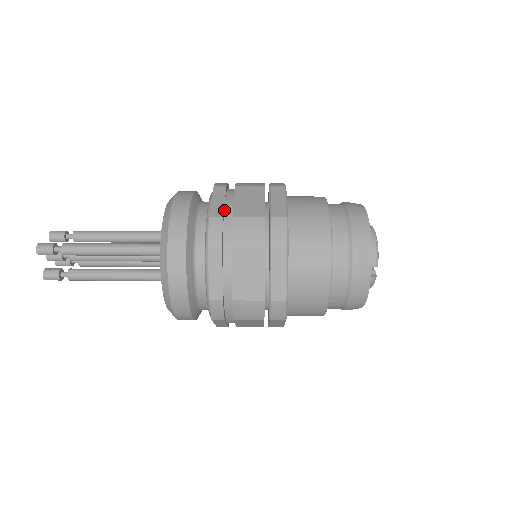
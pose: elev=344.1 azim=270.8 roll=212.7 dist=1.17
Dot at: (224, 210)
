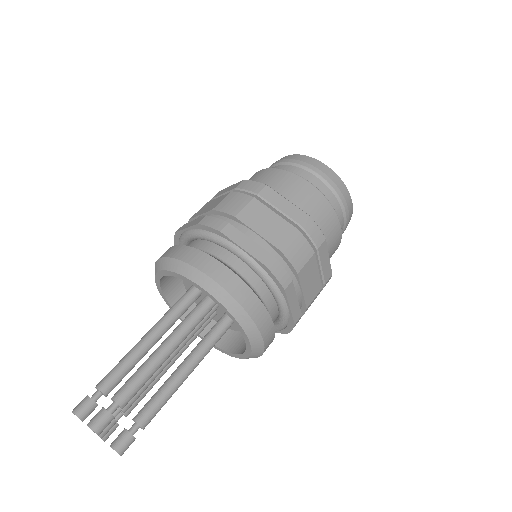
Dot at: (298, 306)
